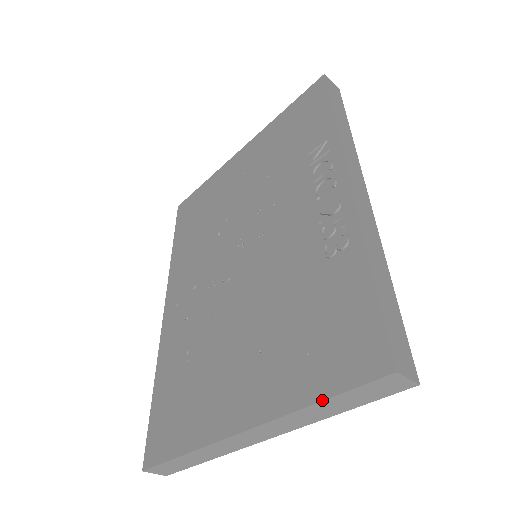
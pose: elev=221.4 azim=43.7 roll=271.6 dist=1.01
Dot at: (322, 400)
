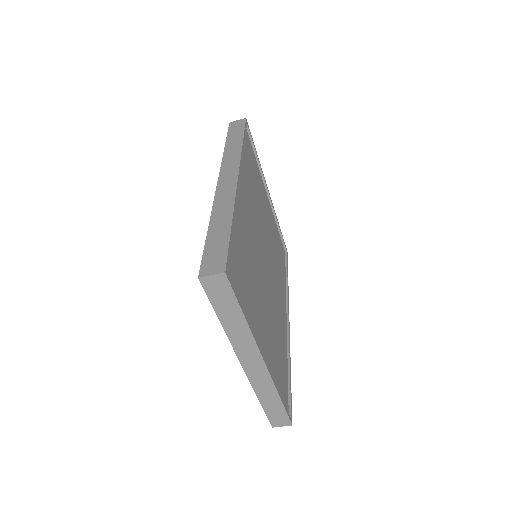
Dot at: (218, 318)
